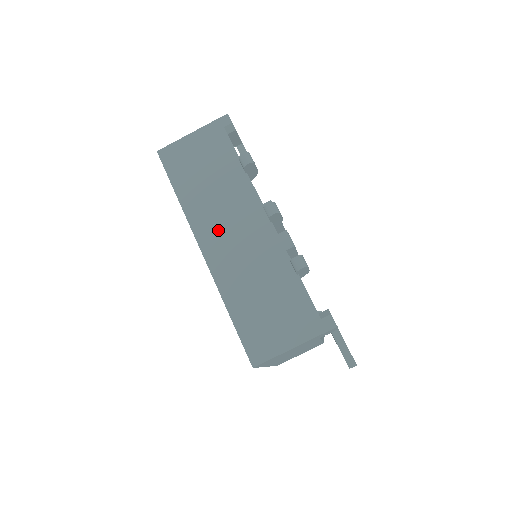
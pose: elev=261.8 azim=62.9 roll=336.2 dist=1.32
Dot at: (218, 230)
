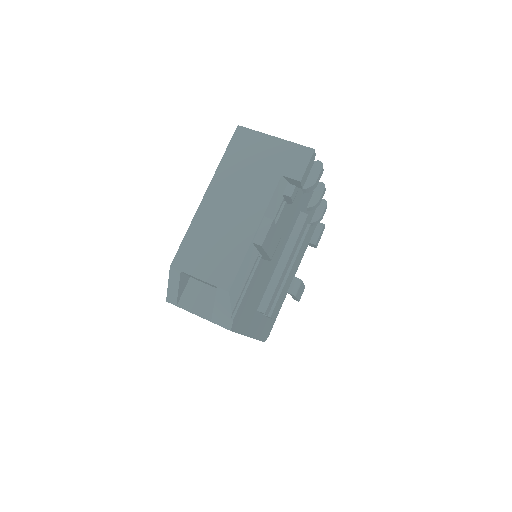
Dot at: occluded
